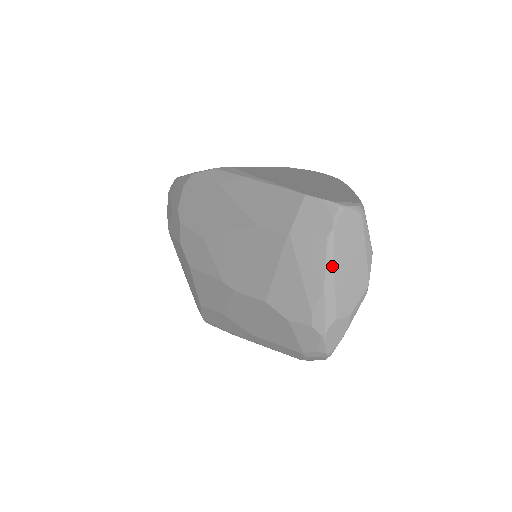
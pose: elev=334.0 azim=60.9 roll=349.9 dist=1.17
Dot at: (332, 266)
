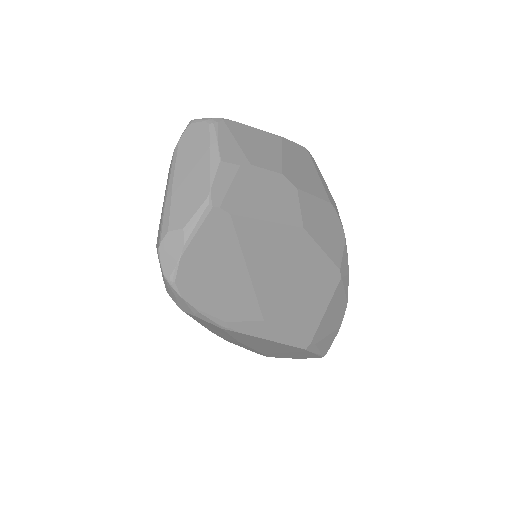
Dot at: (172, 177)
